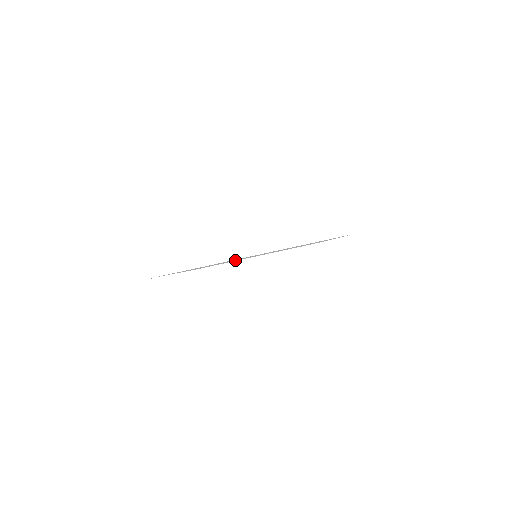
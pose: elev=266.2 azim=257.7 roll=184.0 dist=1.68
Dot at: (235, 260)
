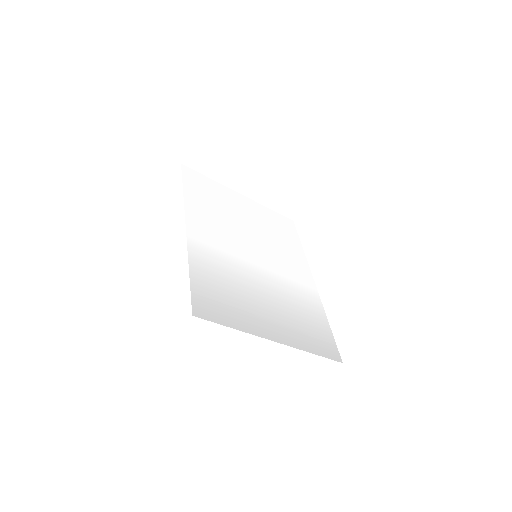
Dot at: (238, 242)
